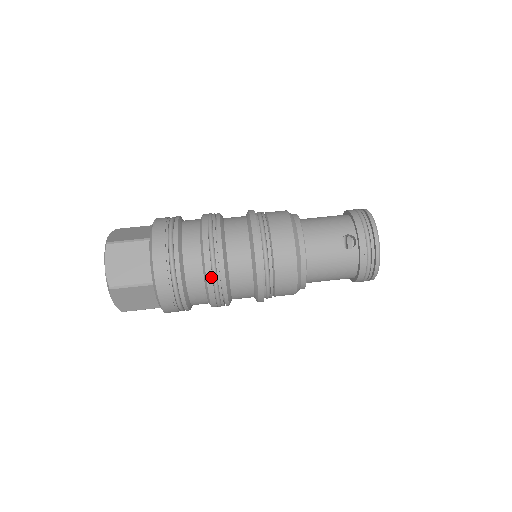
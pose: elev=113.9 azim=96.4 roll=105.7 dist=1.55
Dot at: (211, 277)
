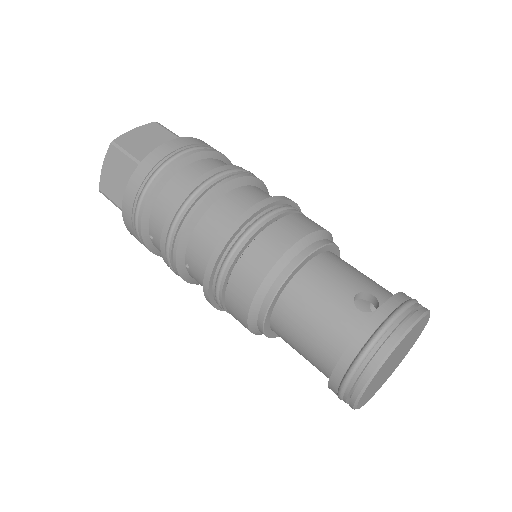
Dot at: (188, 194)
